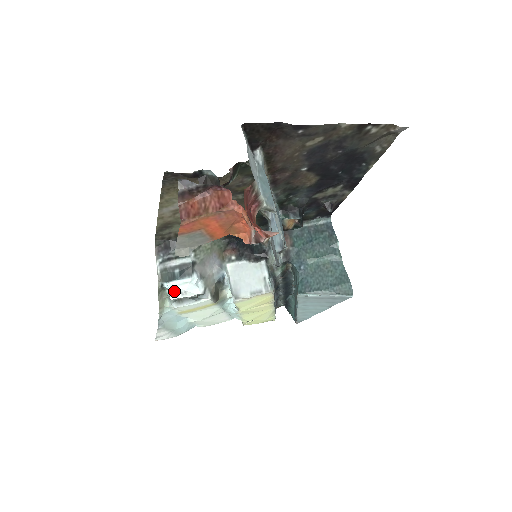
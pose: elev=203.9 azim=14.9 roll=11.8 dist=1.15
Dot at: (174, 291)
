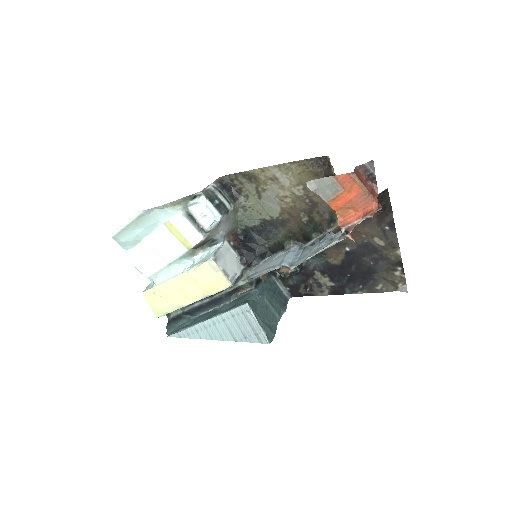
Dot at: (200, 207)
